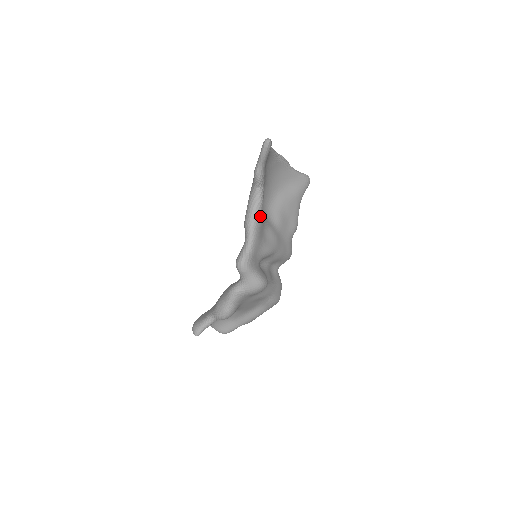
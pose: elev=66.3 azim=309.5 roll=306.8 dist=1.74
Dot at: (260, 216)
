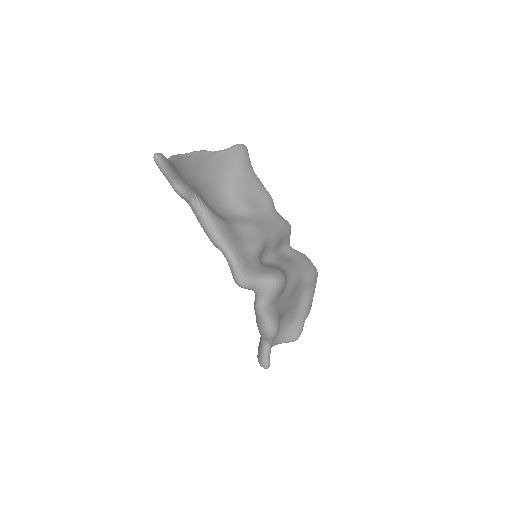
Dot at: (218, 224)
